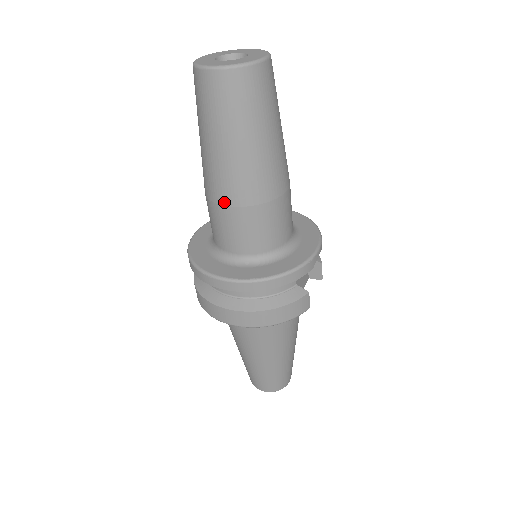
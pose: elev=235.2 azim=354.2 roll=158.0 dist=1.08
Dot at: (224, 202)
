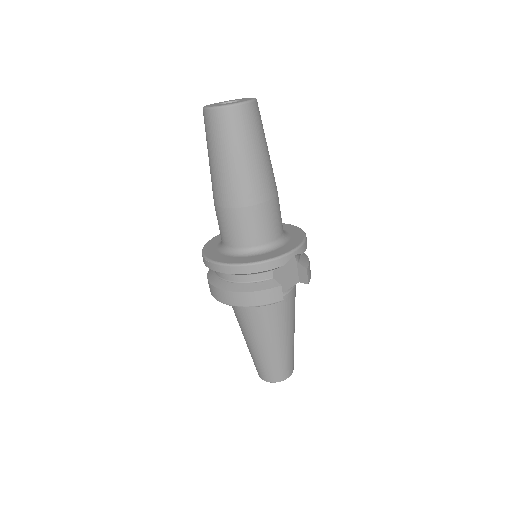
Dot at: (219, 204)
